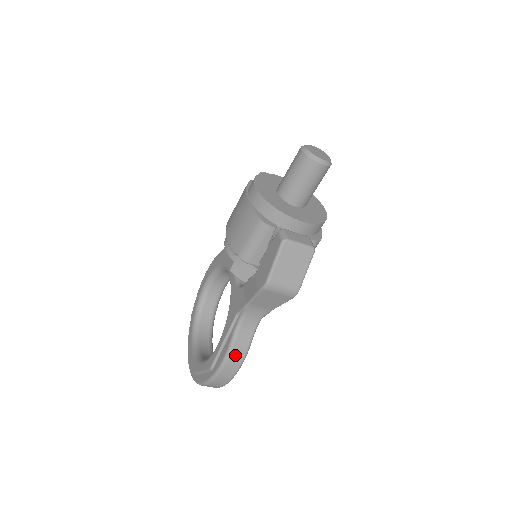
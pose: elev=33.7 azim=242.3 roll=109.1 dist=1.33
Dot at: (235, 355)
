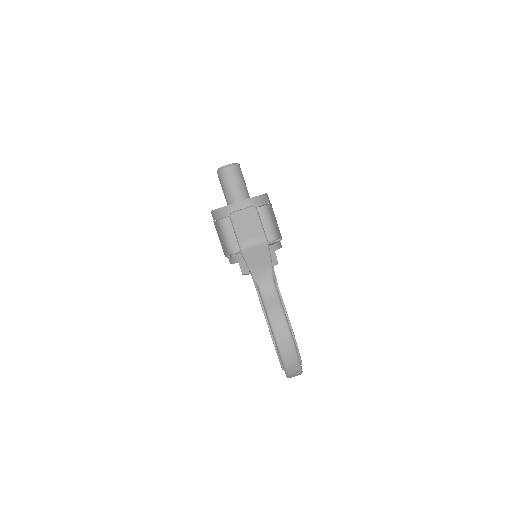
Dot at: (275, 318)
